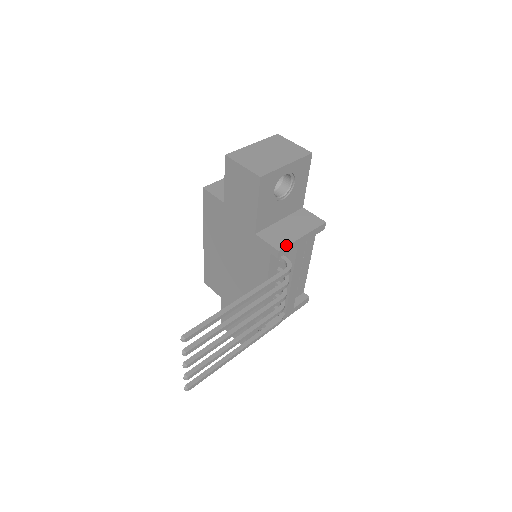
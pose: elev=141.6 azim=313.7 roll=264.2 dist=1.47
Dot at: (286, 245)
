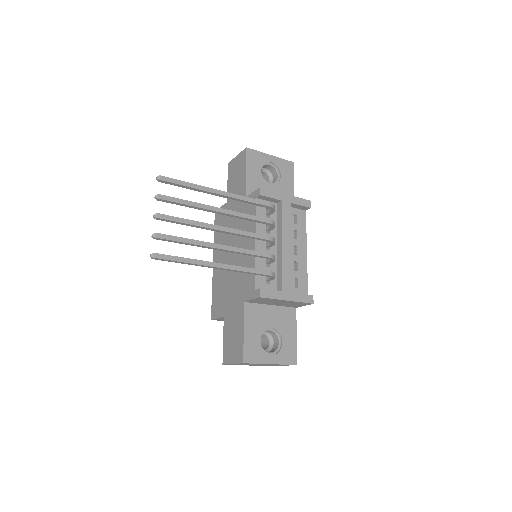
Dot at: (268, 190)
